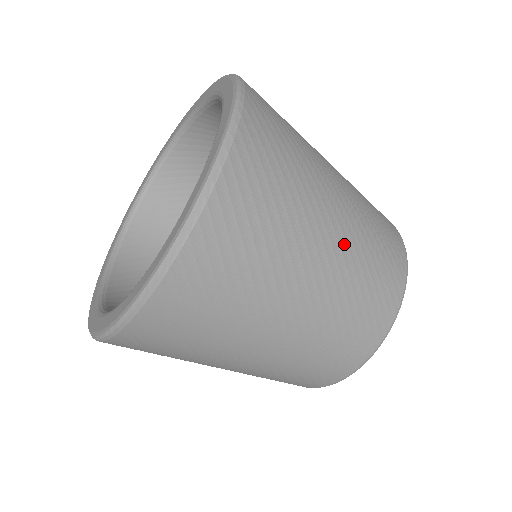
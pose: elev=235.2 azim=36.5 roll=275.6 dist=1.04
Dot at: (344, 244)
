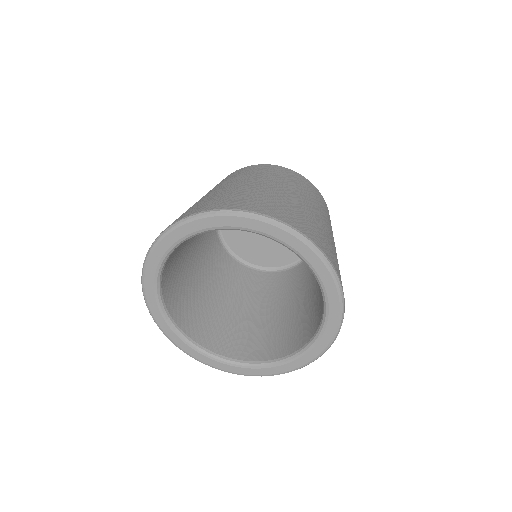
Dot at: occluded
